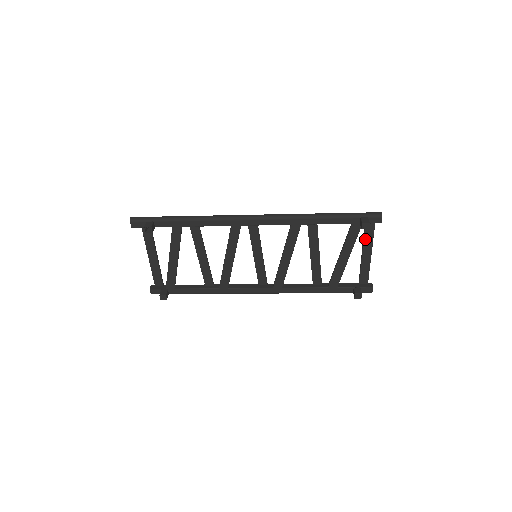
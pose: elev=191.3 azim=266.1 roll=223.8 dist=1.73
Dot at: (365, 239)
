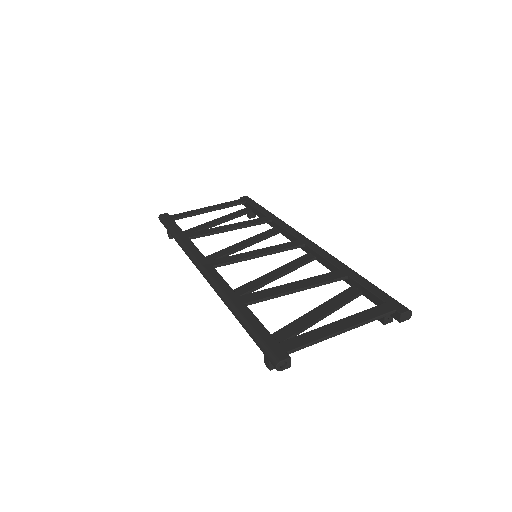
Dot at: (310, 335)
